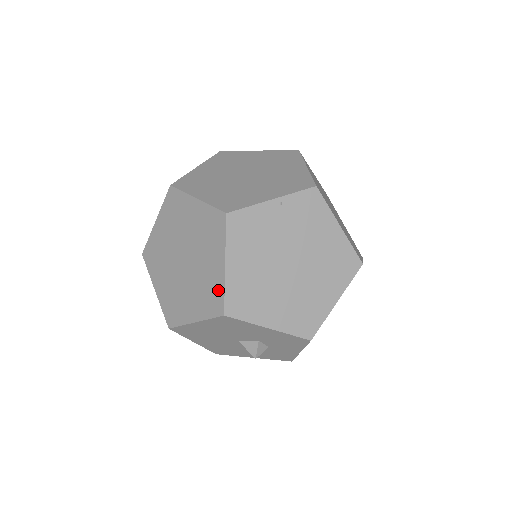
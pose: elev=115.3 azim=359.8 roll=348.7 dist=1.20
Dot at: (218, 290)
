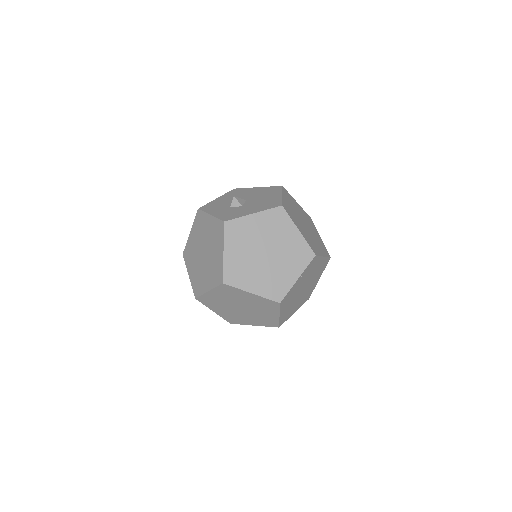
Dot at: (274, 321)
